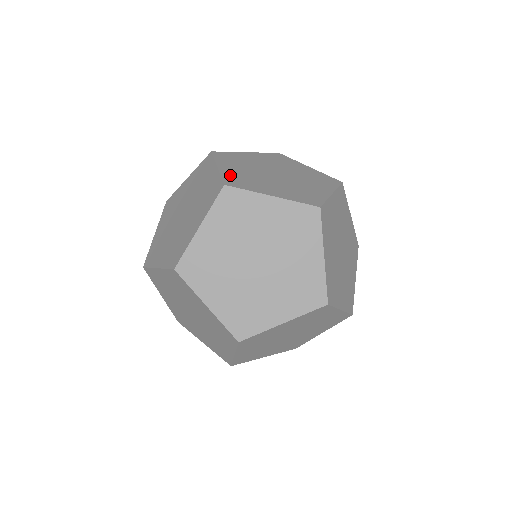
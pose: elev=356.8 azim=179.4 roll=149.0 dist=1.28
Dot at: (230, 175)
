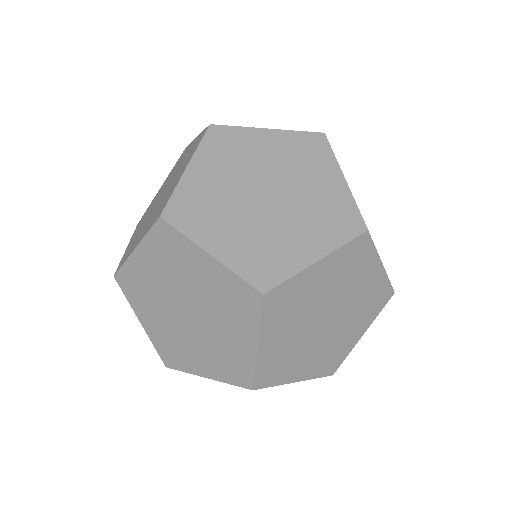
Dot at: occluded
